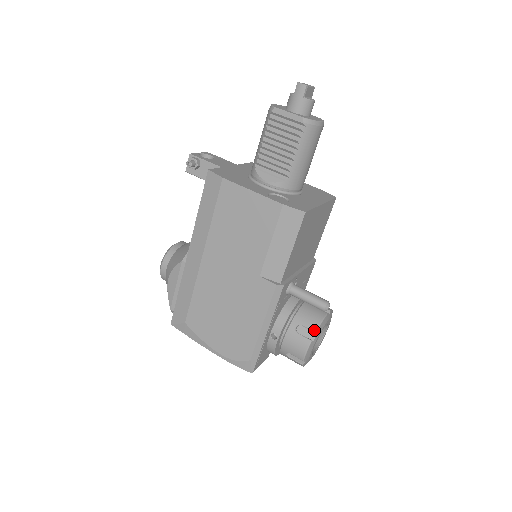
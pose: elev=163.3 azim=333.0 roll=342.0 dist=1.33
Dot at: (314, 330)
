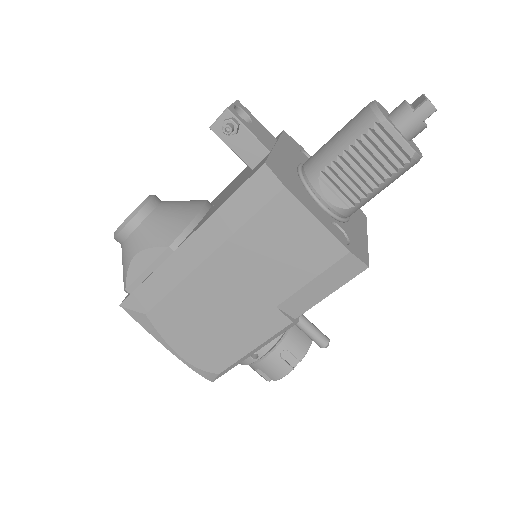
Dot at: (300, 359)
